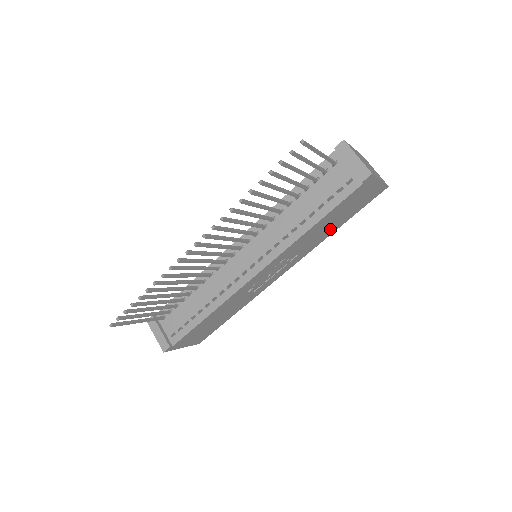
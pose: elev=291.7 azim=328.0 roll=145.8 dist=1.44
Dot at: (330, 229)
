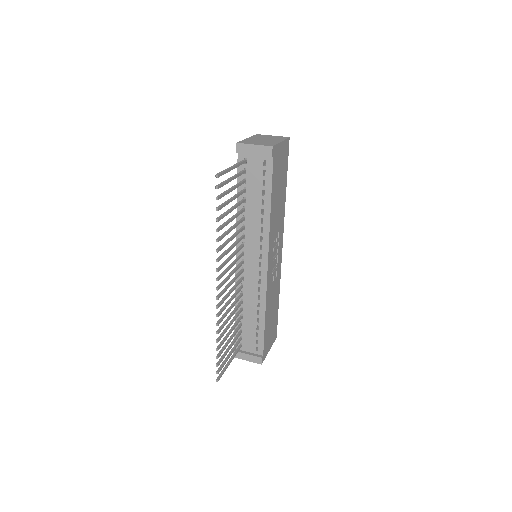
Dot at: (282, 197)
